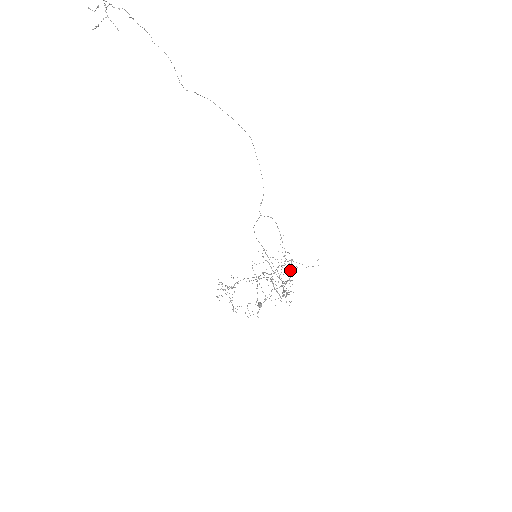
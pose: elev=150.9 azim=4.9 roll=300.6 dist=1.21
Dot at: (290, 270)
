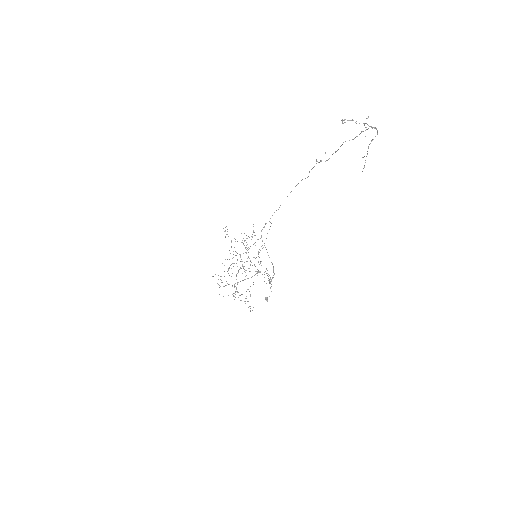
Dot at: (242, 242)
